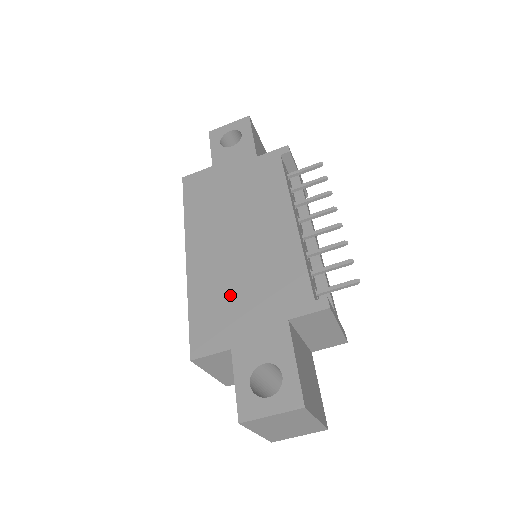
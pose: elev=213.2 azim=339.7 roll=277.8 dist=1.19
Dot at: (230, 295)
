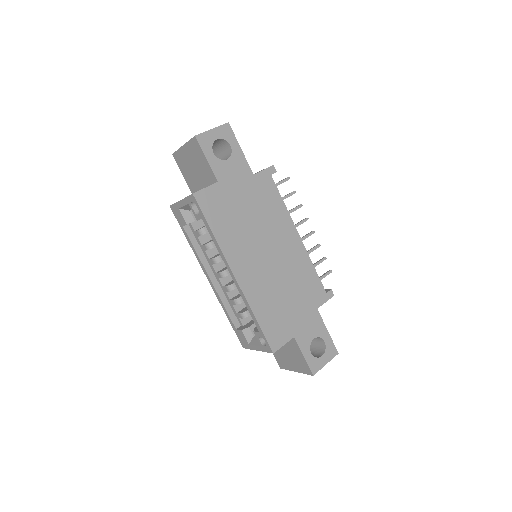
Dot at: (280, 301)
